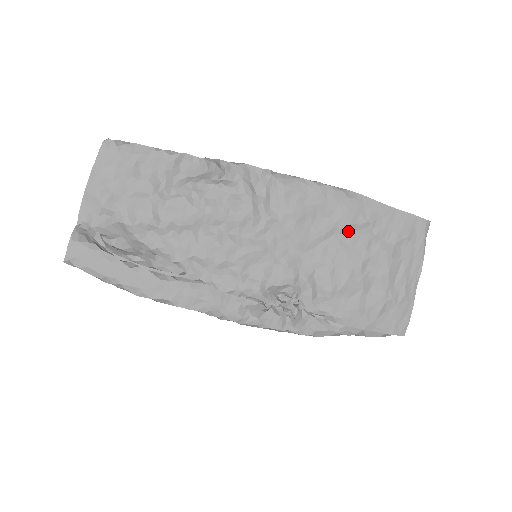
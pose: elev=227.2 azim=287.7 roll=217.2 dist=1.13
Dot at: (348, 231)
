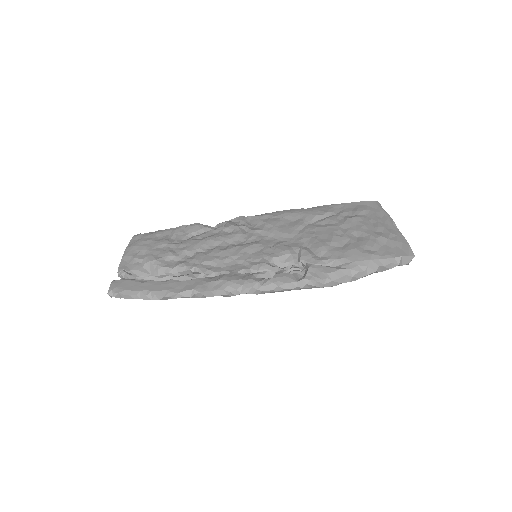
Dot at: (317, 221)
